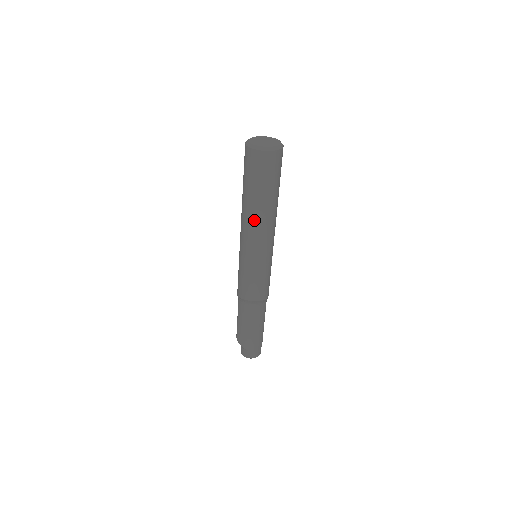
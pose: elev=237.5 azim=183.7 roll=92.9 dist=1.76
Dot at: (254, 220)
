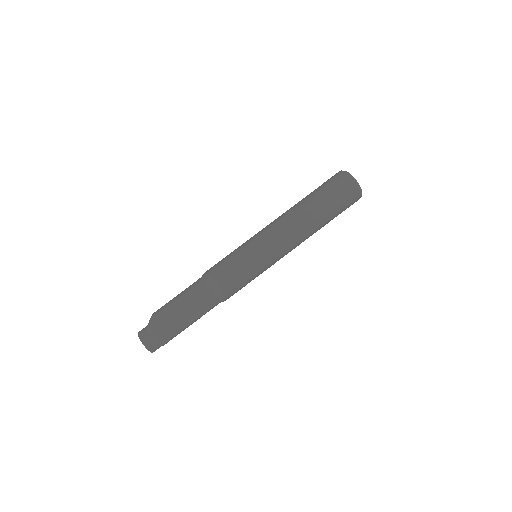
Dot at: (294, 217)
